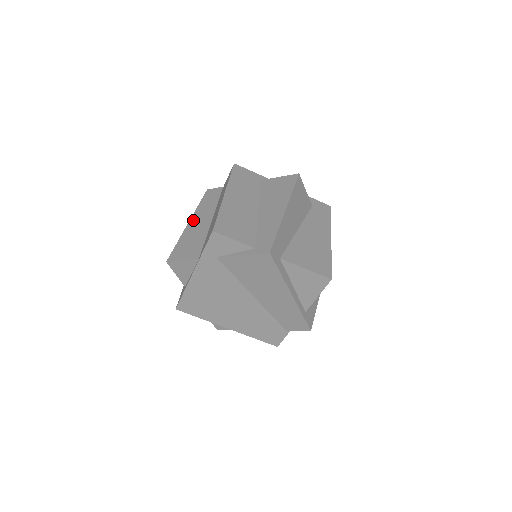
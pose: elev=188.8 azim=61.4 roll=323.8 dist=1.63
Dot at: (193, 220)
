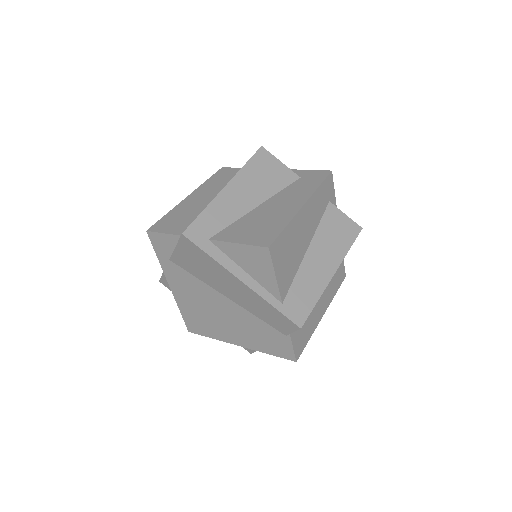
Dot at: occluded
